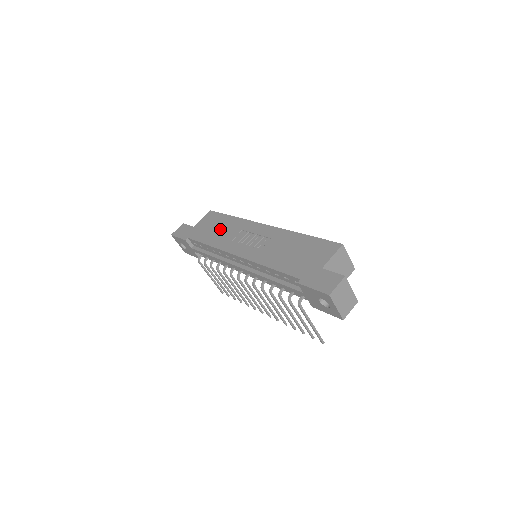
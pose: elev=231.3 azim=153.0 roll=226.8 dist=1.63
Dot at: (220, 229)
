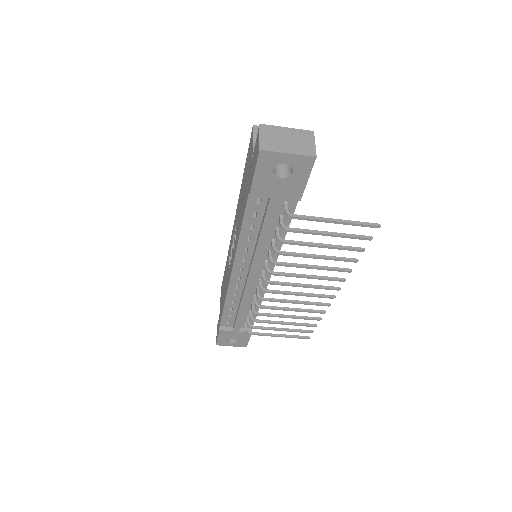
Dot at: (224, 284)
